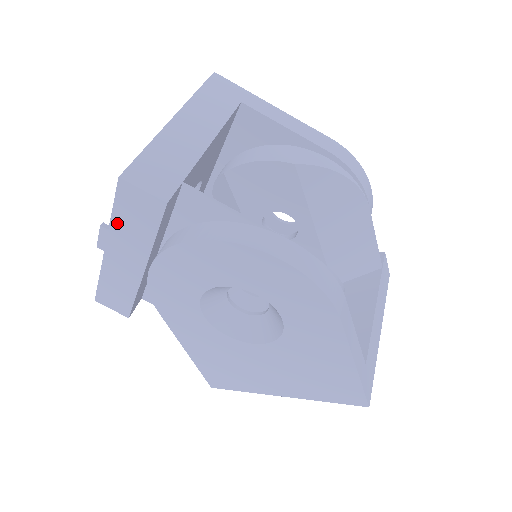
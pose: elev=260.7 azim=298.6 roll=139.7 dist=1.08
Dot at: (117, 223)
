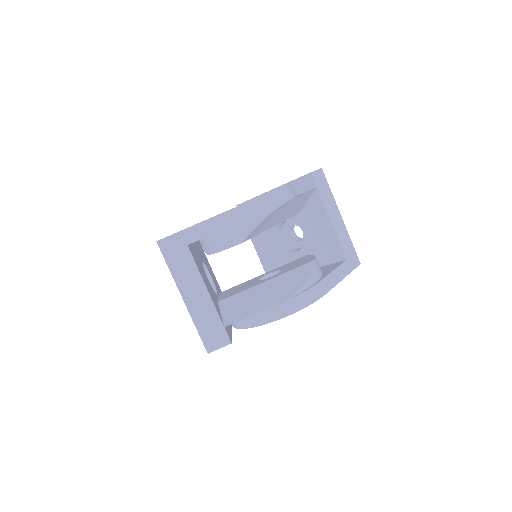
Dot at: occluded
